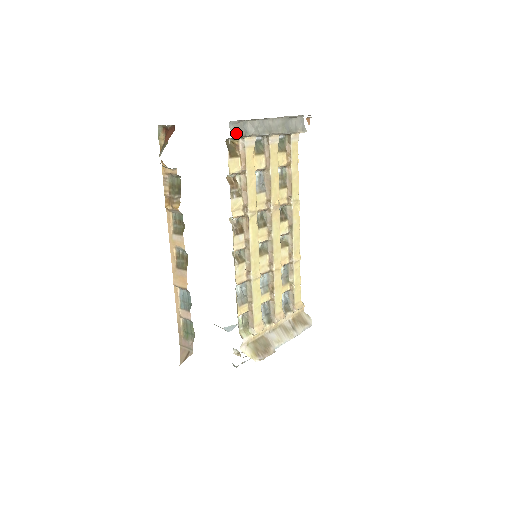
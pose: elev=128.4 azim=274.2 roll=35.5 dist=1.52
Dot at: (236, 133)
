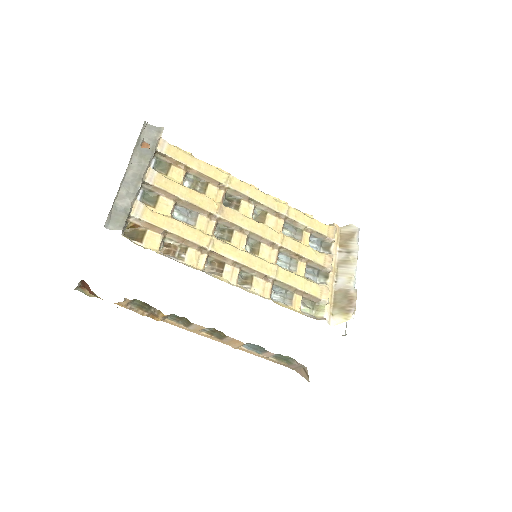
Dot at: (120, 225)
